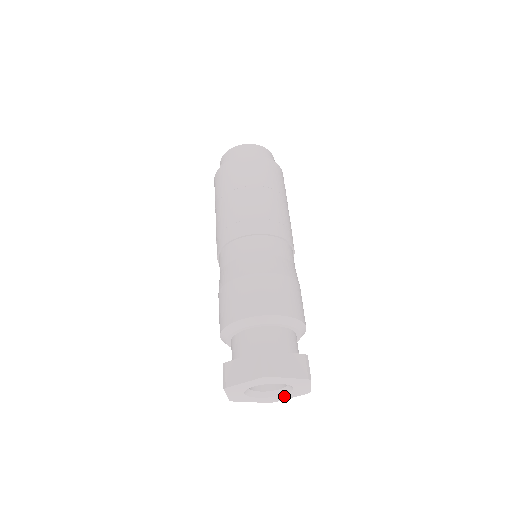
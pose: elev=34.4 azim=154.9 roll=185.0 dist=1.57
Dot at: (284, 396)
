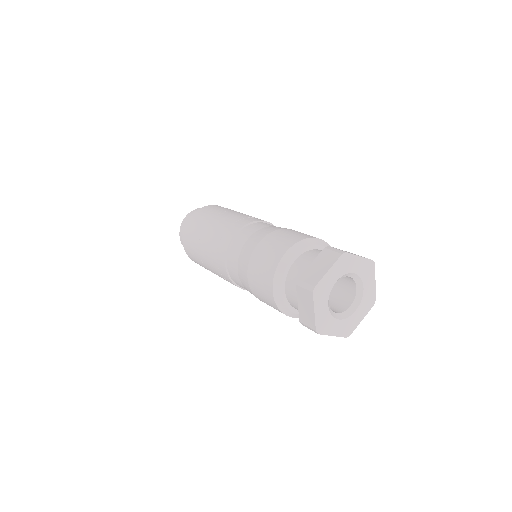
Dot at: (357, 314)
